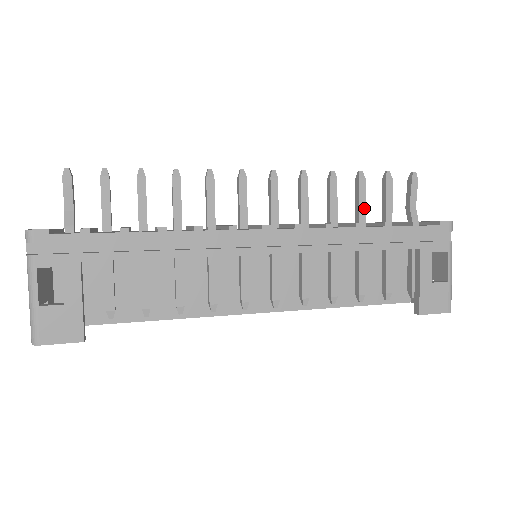
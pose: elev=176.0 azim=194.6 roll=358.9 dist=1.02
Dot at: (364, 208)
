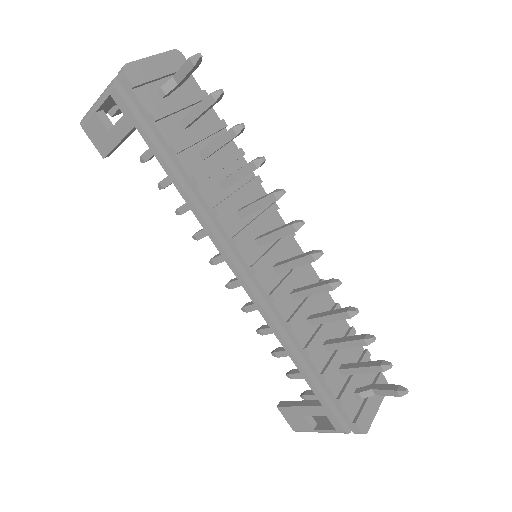
Dot at: (341, 348)
